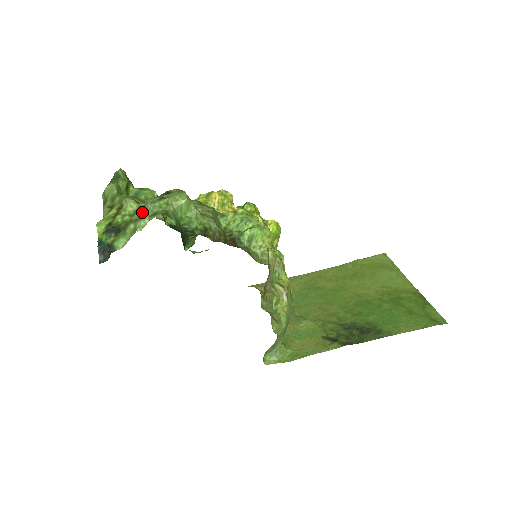
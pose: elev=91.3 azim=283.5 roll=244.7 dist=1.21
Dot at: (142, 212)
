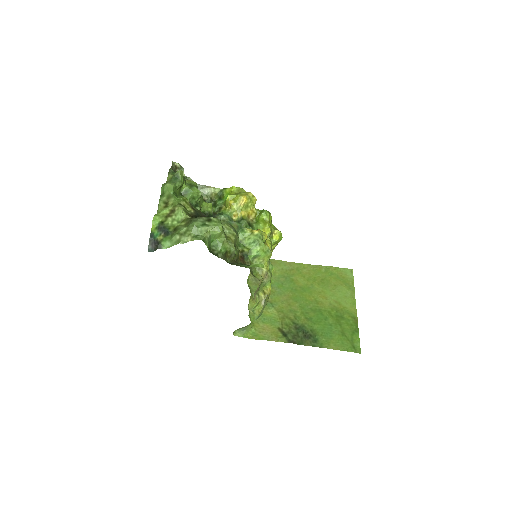
Dot at: (188, 230)
